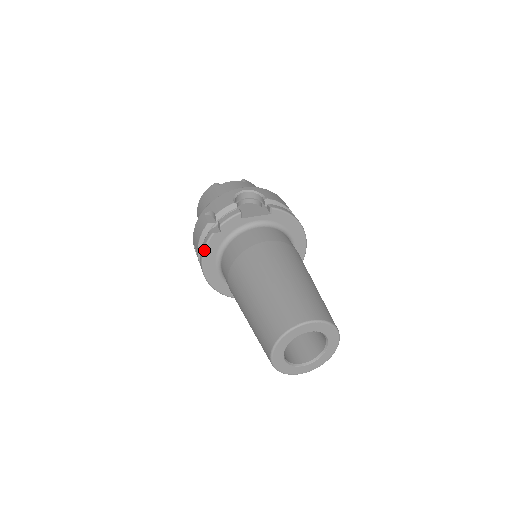
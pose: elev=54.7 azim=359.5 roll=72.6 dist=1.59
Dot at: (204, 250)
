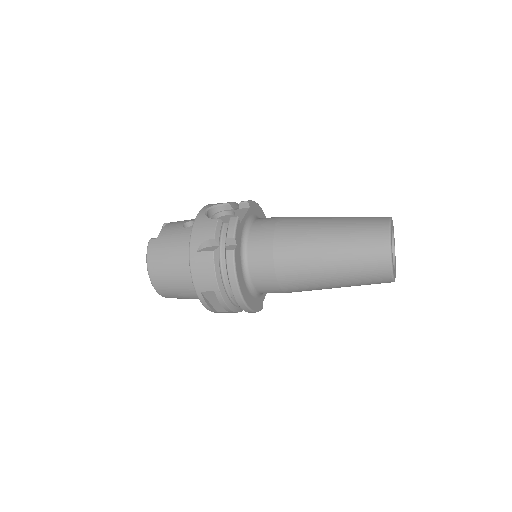
Dot at: (236, 272)
